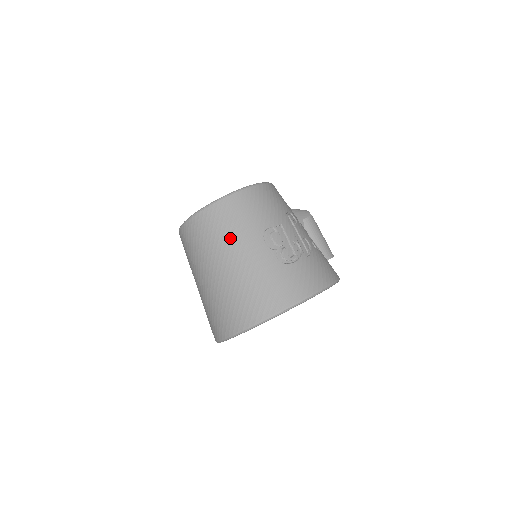
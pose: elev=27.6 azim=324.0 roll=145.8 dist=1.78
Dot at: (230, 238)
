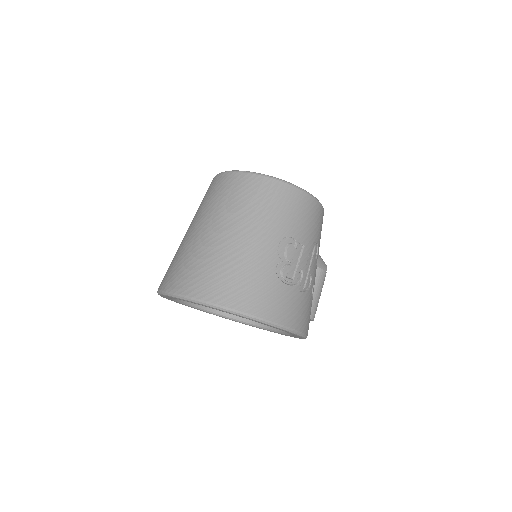
Dot at: (254, 215)
